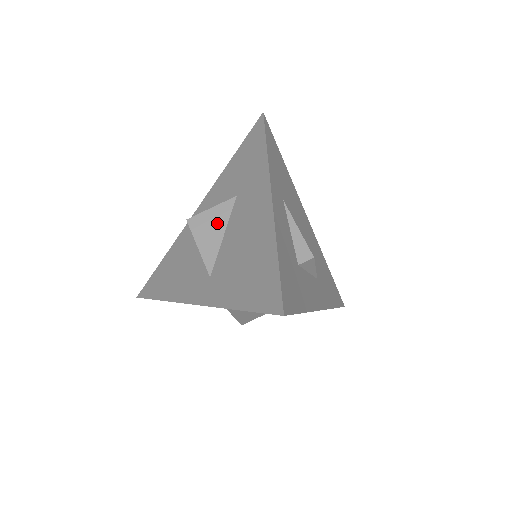
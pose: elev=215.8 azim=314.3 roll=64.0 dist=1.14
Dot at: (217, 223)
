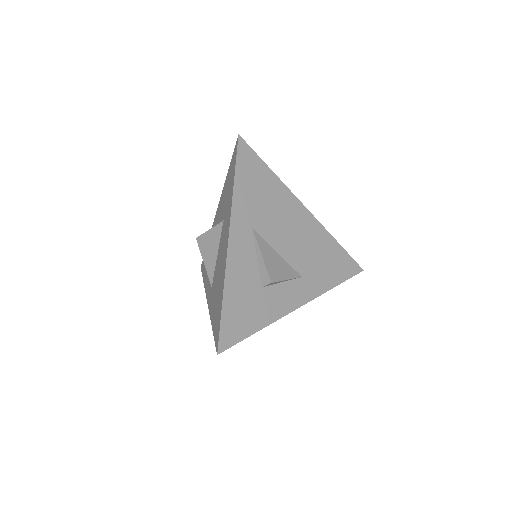
Dot at: (213, 244)
